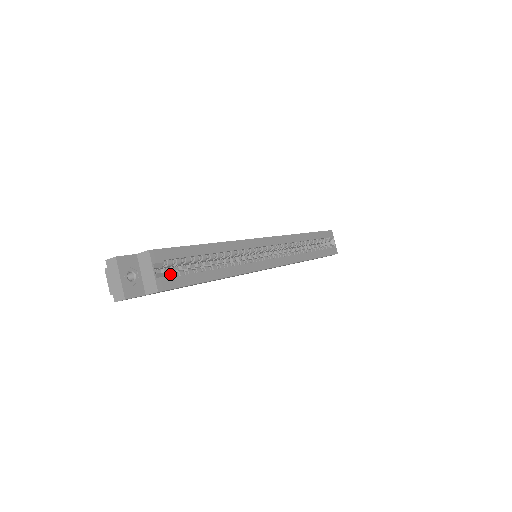
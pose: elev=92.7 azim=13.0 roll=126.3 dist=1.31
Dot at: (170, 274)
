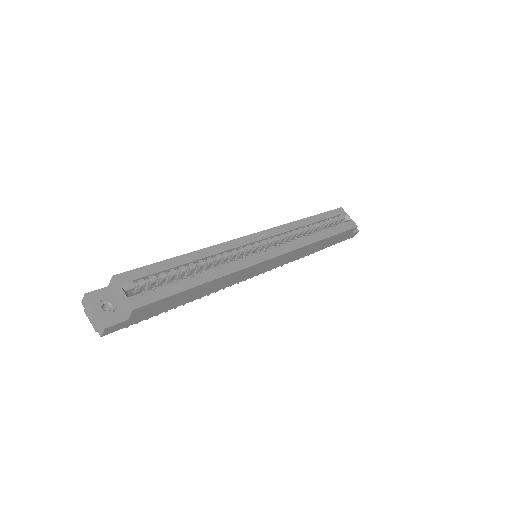
Dot at: (145, 292)
